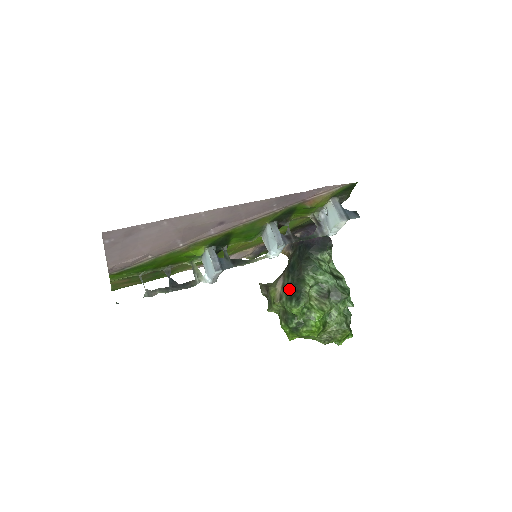
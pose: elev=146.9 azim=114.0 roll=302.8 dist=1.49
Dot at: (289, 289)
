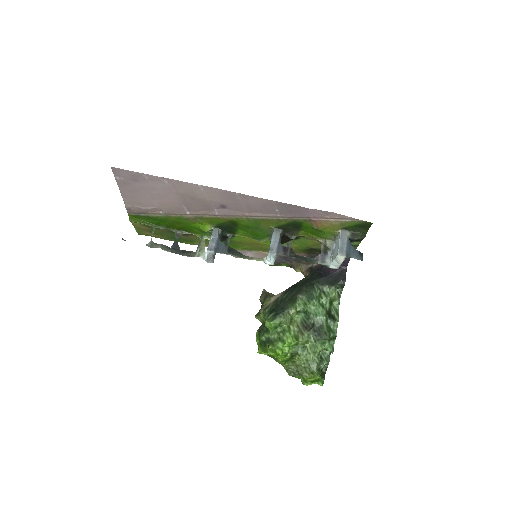
Dot at: (277, 303)
